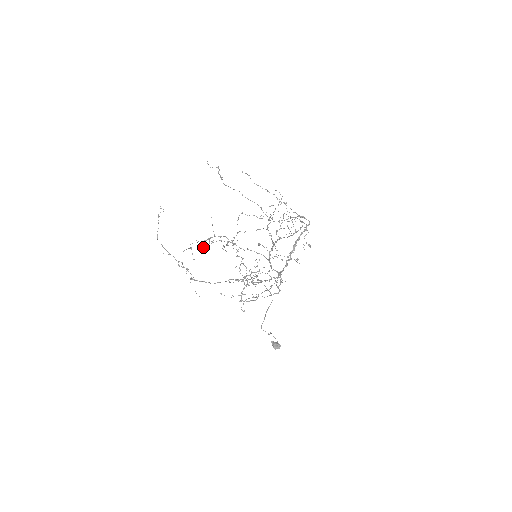
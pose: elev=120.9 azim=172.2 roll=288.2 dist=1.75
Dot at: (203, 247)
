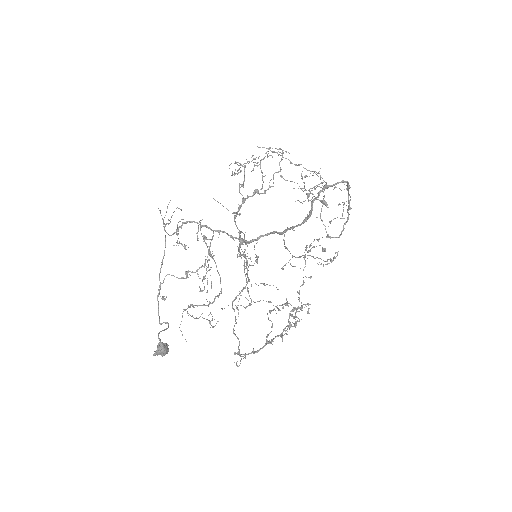
Dot at: (250, 304)
